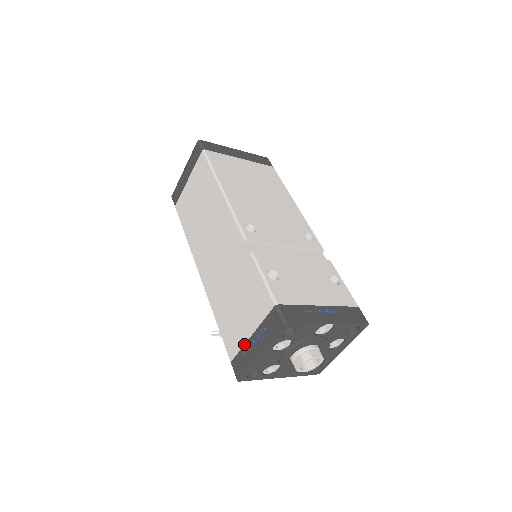
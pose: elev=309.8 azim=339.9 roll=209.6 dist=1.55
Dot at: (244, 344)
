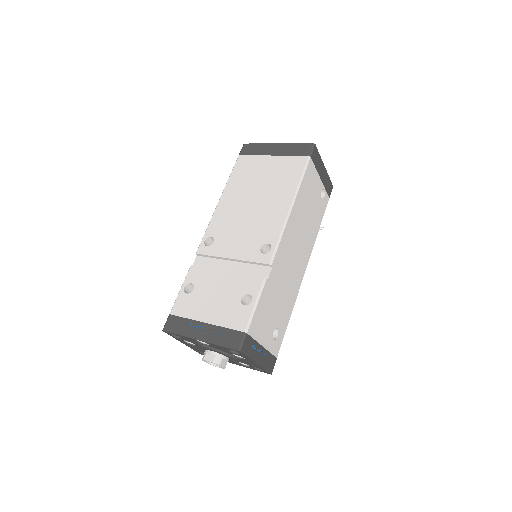
Dot at: occluded
